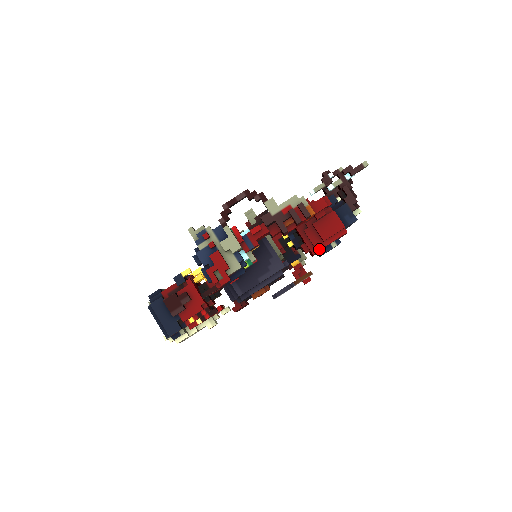
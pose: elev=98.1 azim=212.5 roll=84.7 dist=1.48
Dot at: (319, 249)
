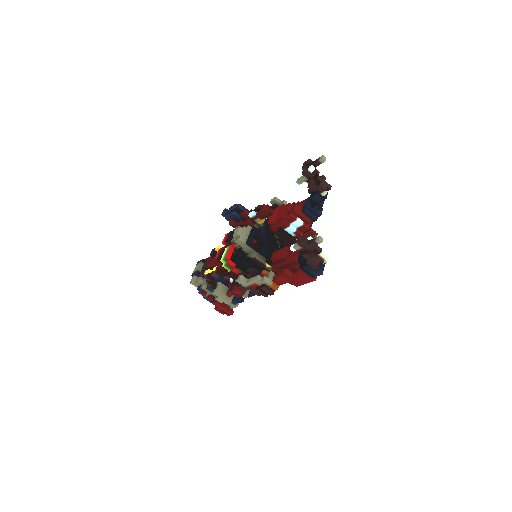
Dot at: occluded
